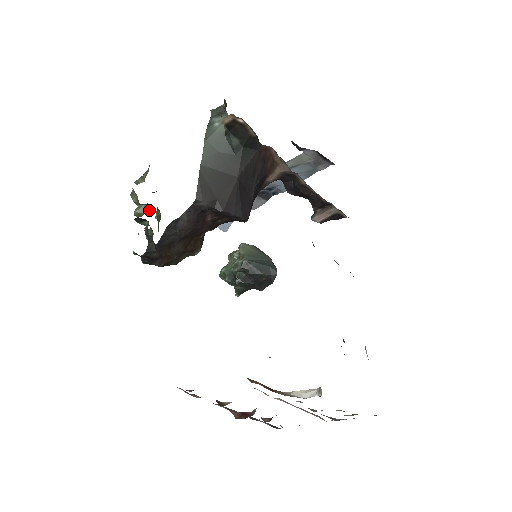
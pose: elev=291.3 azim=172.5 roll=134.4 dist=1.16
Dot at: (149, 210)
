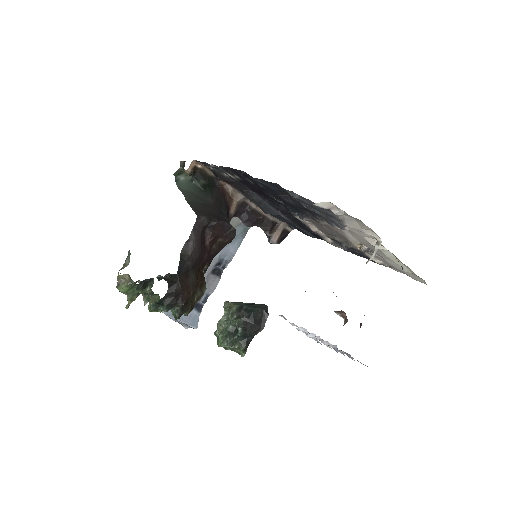
Dot at: occluded
